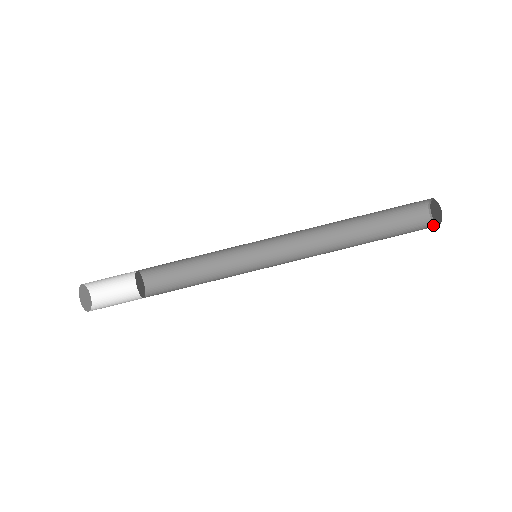
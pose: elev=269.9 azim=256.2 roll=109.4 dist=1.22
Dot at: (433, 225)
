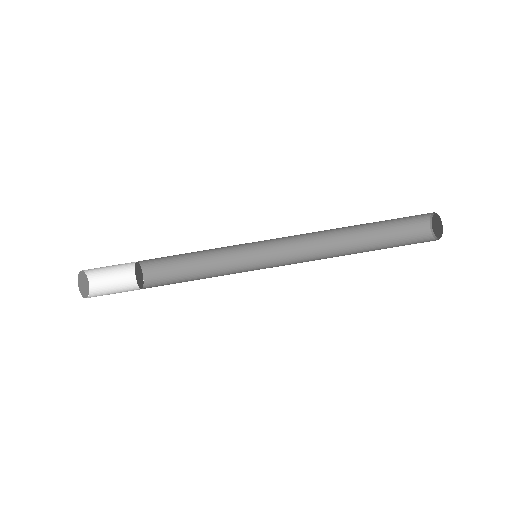
Dot at: (431, 236)
